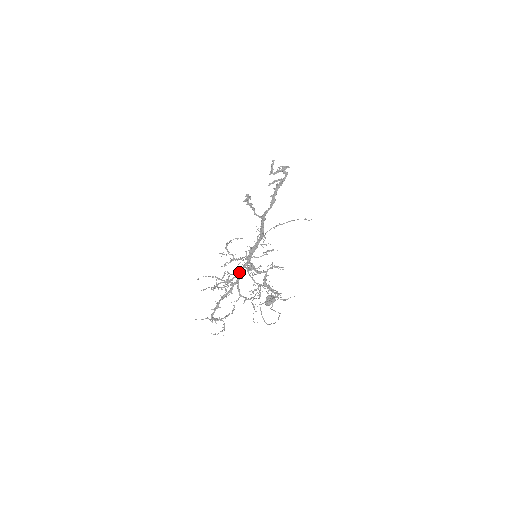
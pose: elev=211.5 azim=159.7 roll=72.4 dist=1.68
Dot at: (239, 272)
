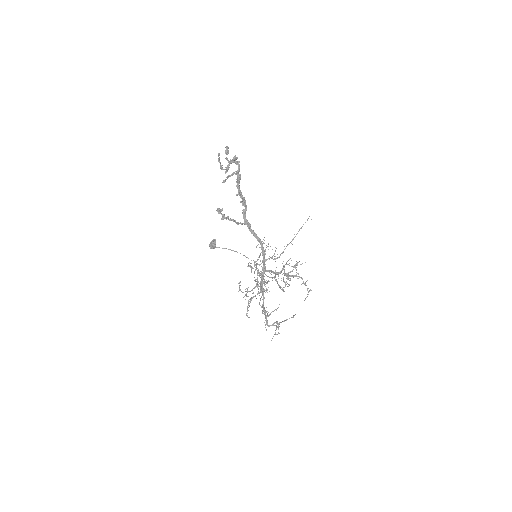
Dot at: (261, 281)
